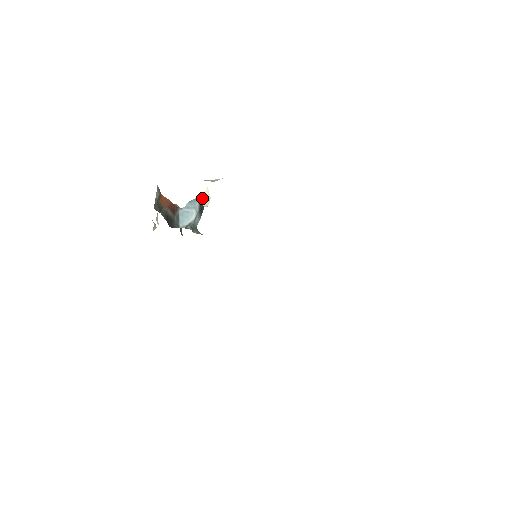
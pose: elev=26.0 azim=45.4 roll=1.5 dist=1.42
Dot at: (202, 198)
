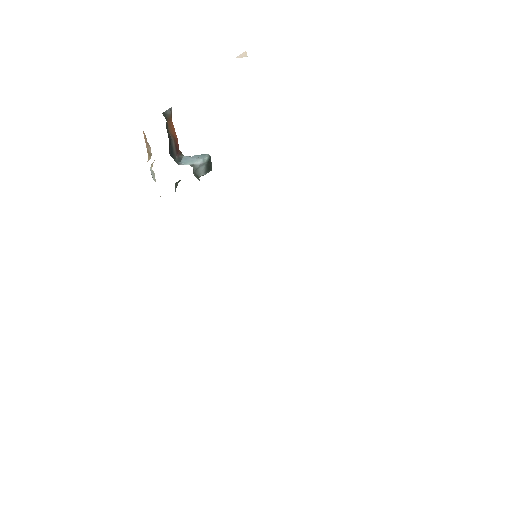
Dot at: (237, 57)
